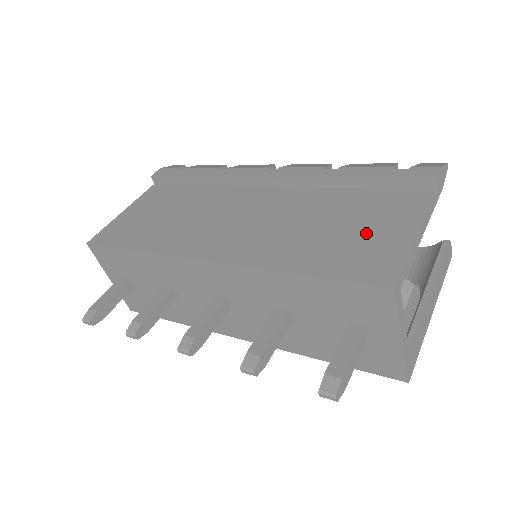
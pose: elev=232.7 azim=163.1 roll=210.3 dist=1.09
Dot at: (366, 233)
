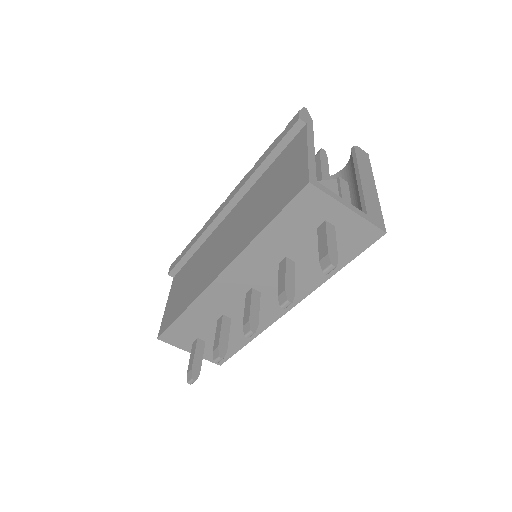
Dot at: (285, 177)
